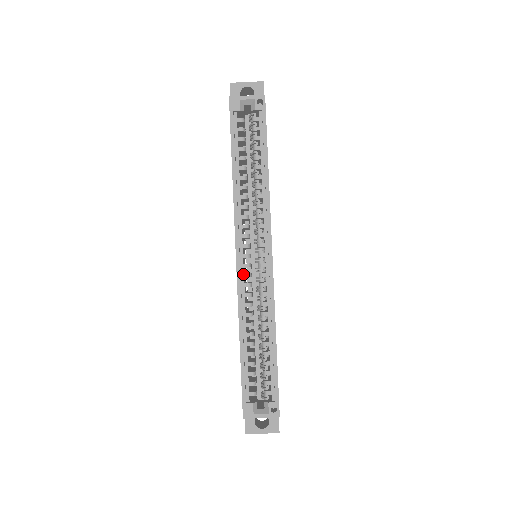
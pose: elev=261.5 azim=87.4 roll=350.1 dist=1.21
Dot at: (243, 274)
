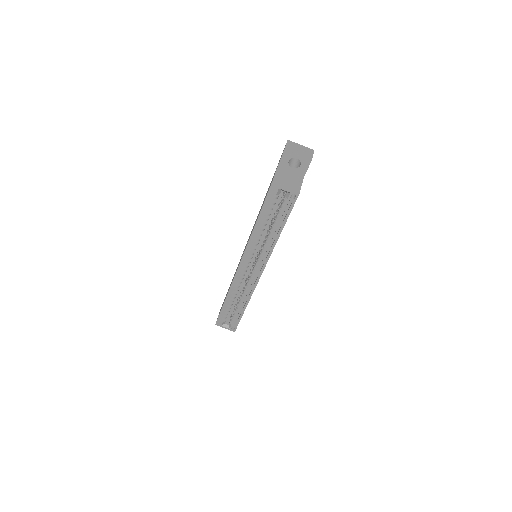
Dot at: (240, 273)
